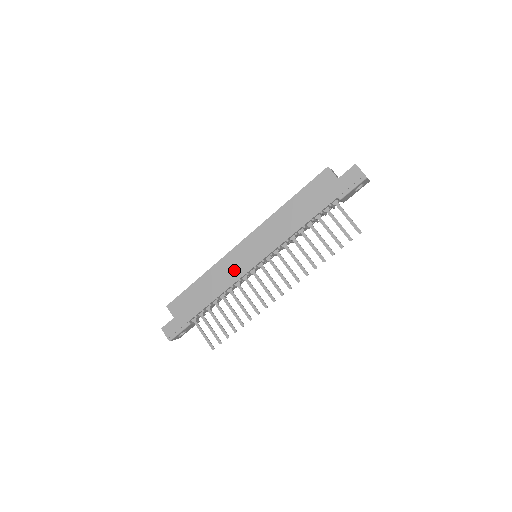
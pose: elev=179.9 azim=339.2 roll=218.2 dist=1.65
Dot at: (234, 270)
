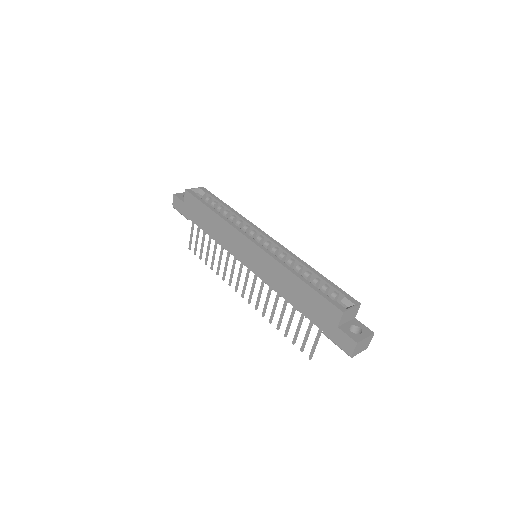
Dot at: (232, 244)
